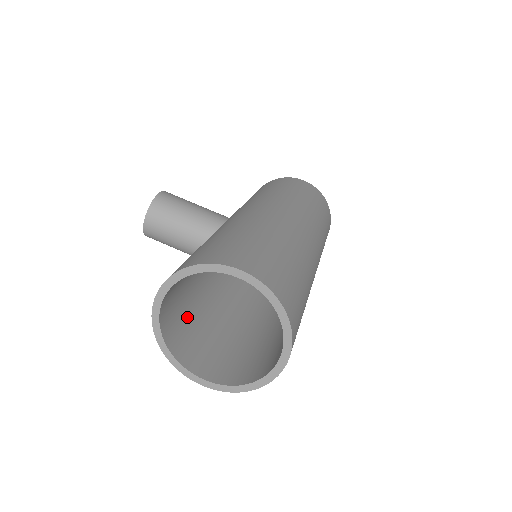
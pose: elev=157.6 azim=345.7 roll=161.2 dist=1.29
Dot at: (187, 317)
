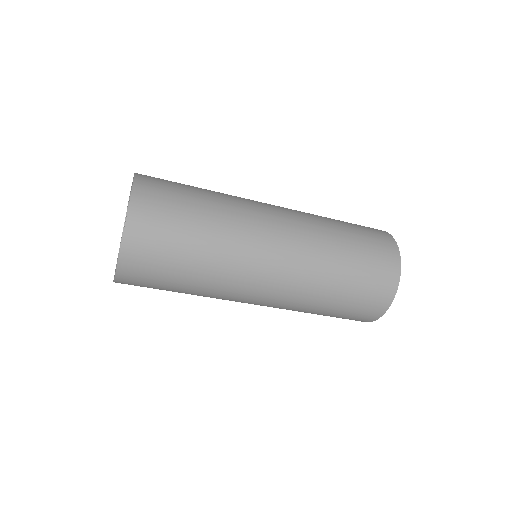
Dot at: occluded
